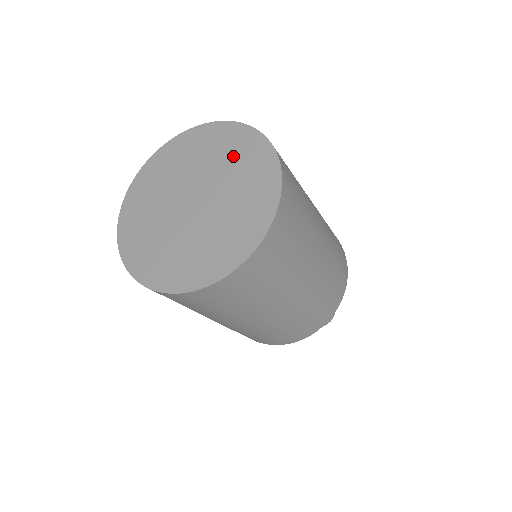
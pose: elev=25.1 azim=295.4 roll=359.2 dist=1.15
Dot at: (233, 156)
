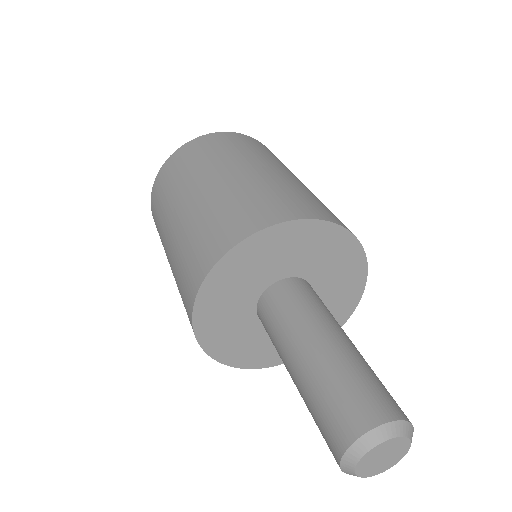
Dot at: occluded
